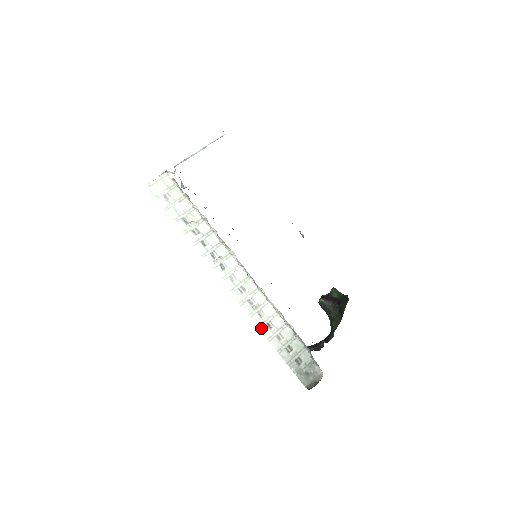
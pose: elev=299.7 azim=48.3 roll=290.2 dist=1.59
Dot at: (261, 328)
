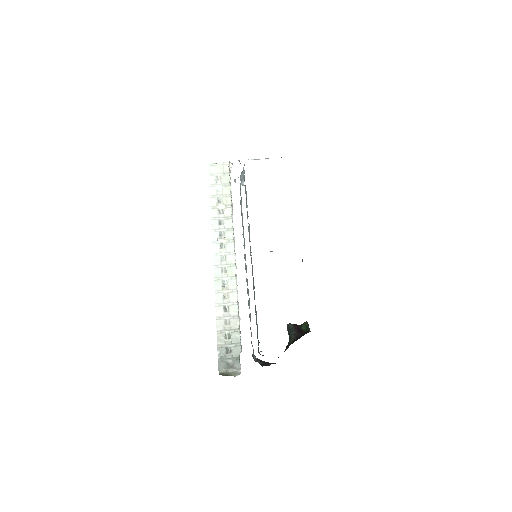
Dot at: (217, 306)
